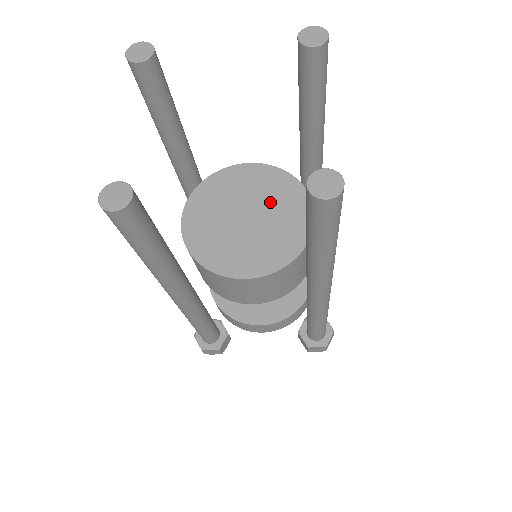
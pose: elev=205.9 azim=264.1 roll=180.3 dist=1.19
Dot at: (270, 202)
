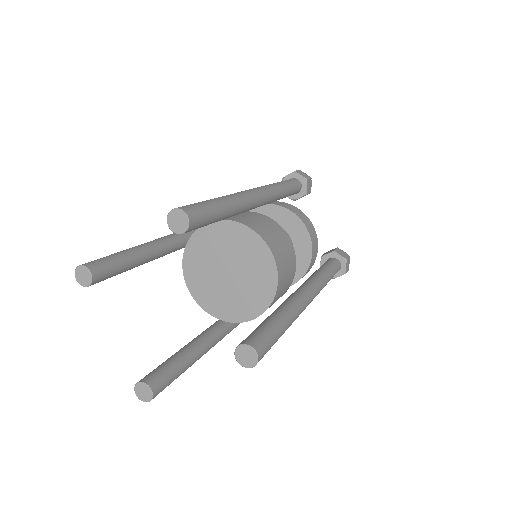
Dot at: (237, 254)
